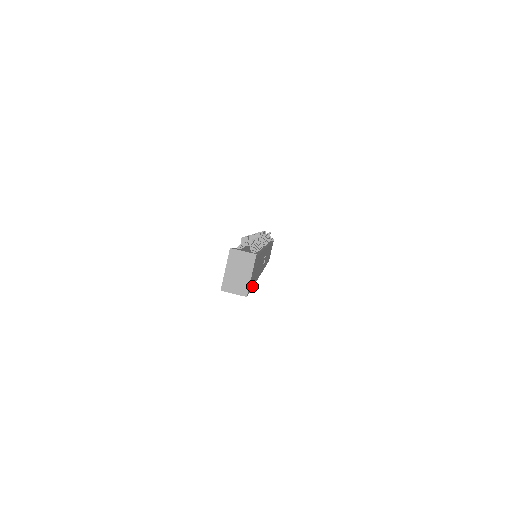
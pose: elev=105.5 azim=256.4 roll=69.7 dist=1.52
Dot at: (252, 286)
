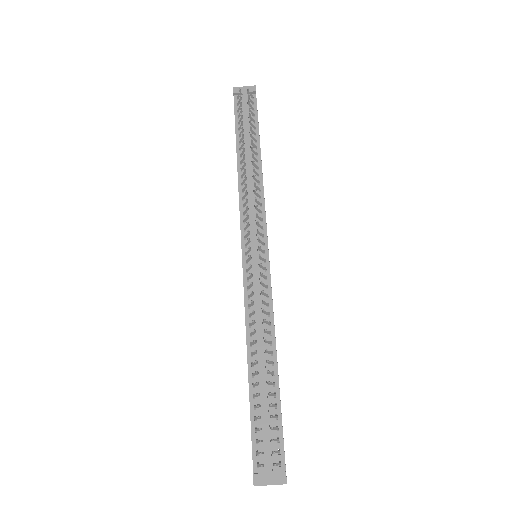
Dot at: occluded
